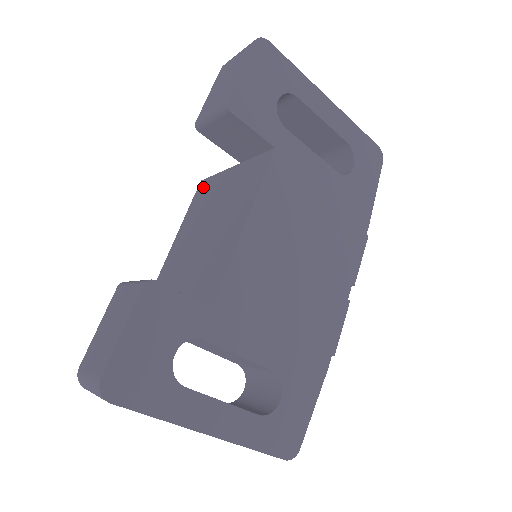
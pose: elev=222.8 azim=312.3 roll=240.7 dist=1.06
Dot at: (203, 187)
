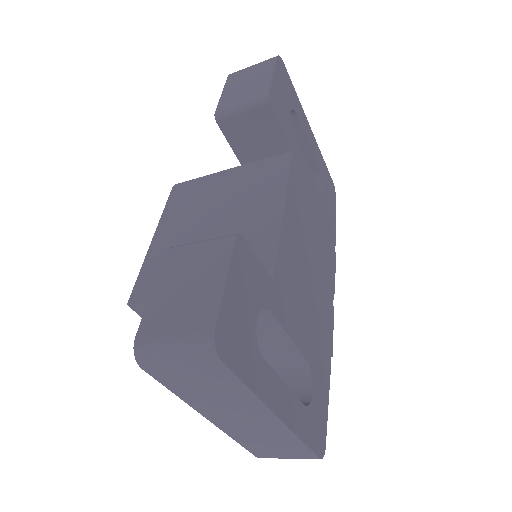
Dot at: (184, 189)
